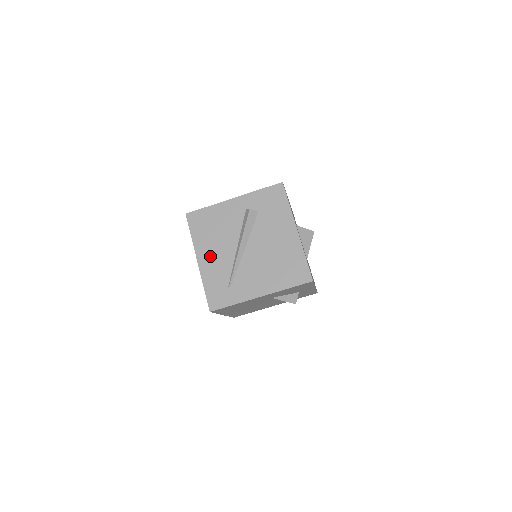
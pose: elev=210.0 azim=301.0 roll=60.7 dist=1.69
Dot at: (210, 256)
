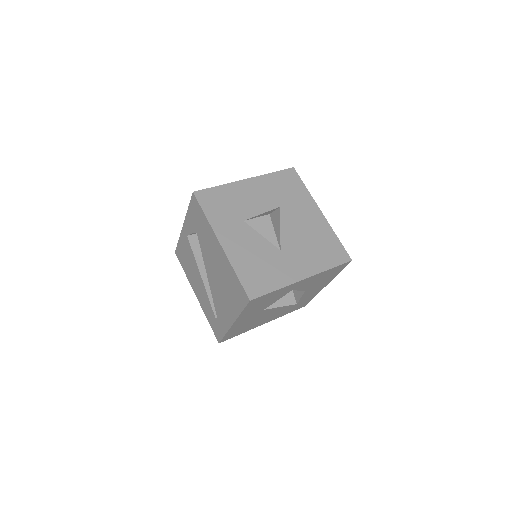
Dot at: (198, 289)
